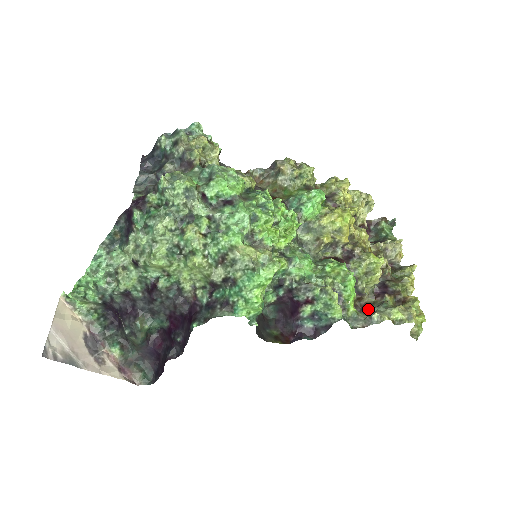
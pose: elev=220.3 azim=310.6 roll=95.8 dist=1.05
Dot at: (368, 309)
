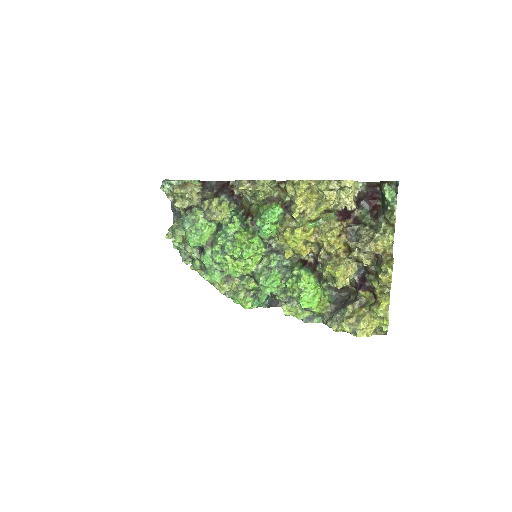
Dot at: (349, 297)
